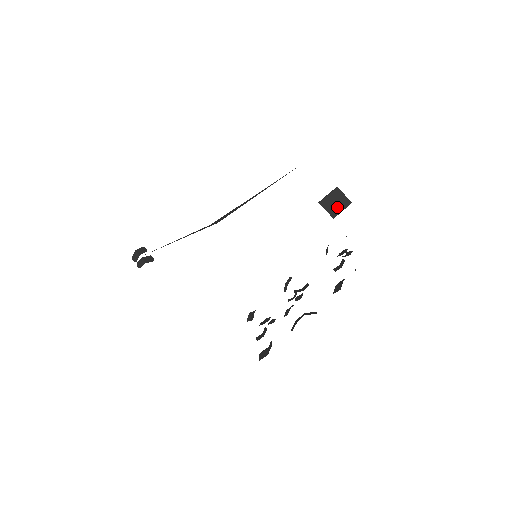
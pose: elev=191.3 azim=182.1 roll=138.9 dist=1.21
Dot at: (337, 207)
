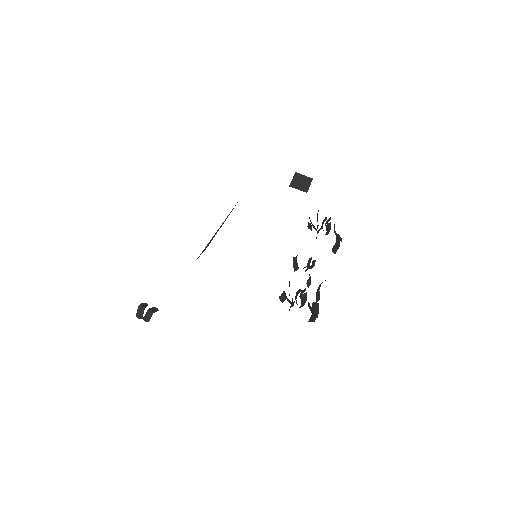
Dot at: (304, 185)
